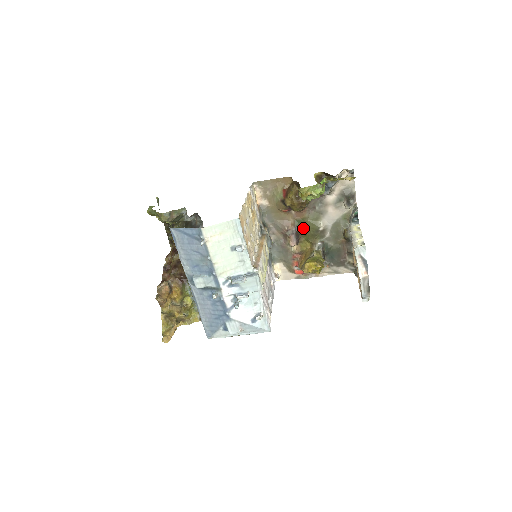
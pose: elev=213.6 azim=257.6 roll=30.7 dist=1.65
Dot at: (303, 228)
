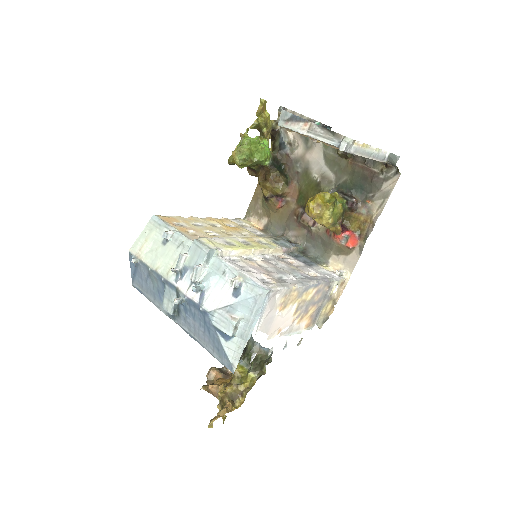
Dot at: (307, 199)
